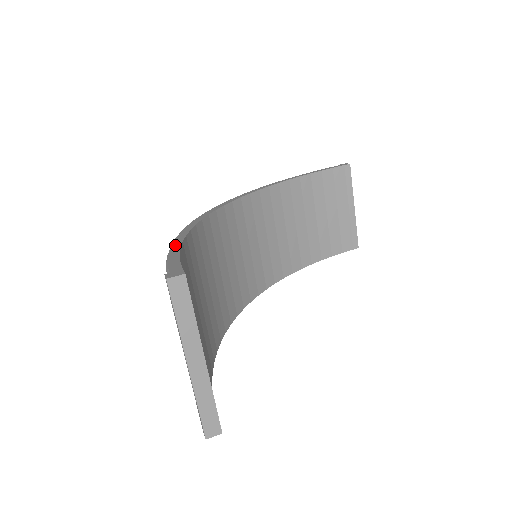
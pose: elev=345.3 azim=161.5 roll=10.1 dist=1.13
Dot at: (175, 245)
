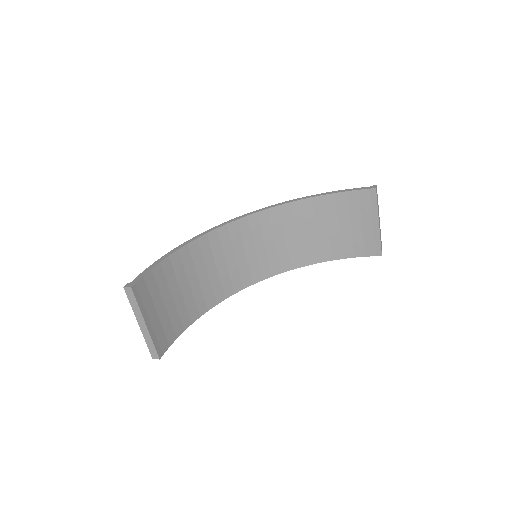
Dot at: (162, 258)
